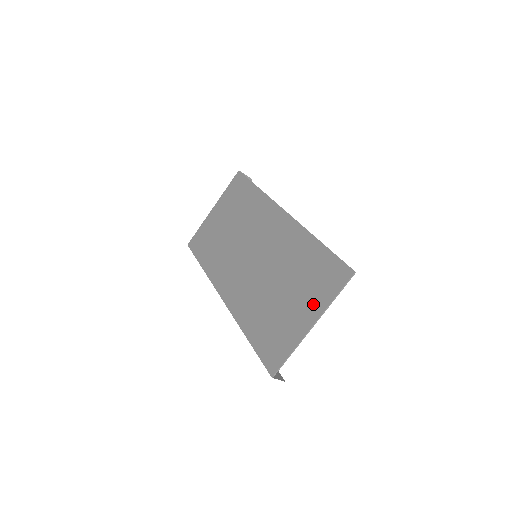
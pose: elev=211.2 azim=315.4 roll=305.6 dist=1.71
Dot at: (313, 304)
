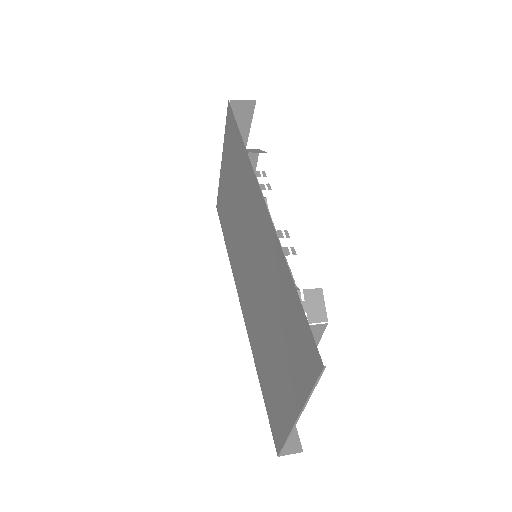
Dot at: (294, 384)
